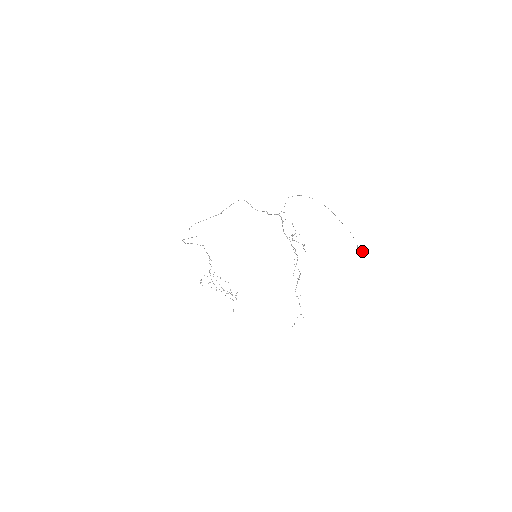
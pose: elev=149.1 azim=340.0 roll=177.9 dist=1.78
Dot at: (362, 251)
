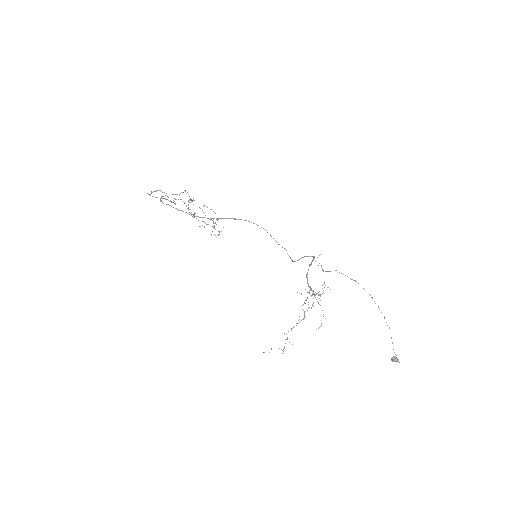
Dot at: (398, 360)
